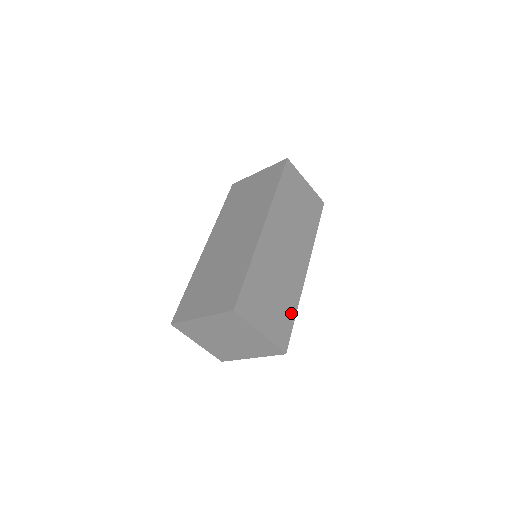
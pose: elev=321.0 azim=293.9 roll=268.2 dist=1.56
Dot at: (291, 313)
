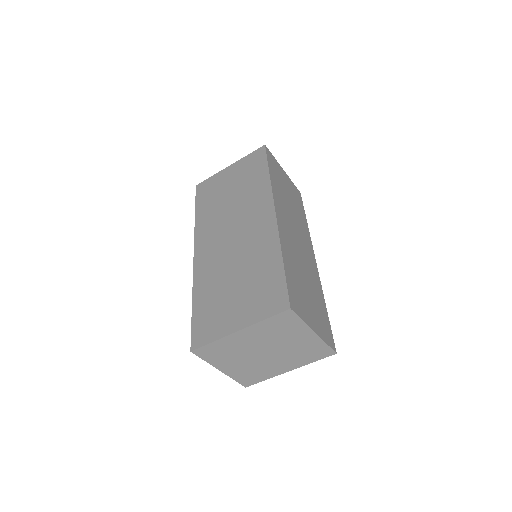
Dot at: (323, 308)
